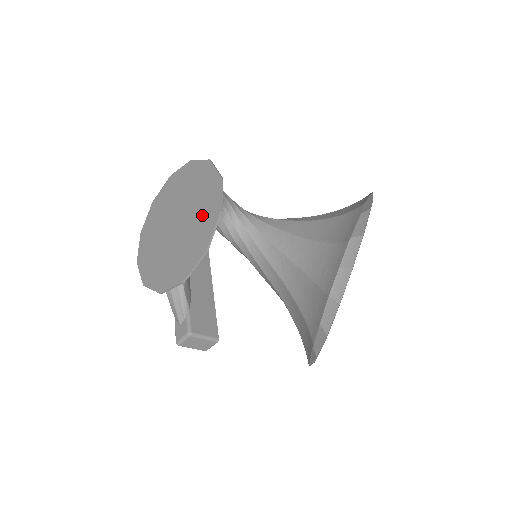
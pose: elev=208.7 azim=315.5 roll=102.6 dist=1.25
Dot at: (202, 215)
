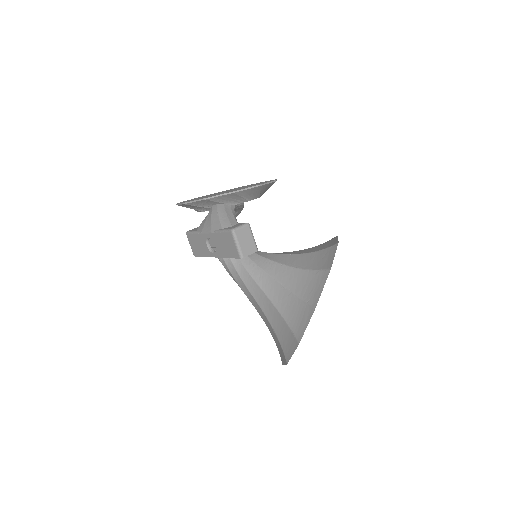
Dot at: occluded
